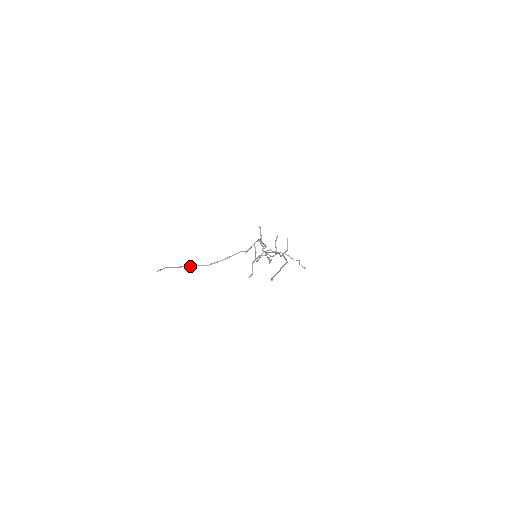
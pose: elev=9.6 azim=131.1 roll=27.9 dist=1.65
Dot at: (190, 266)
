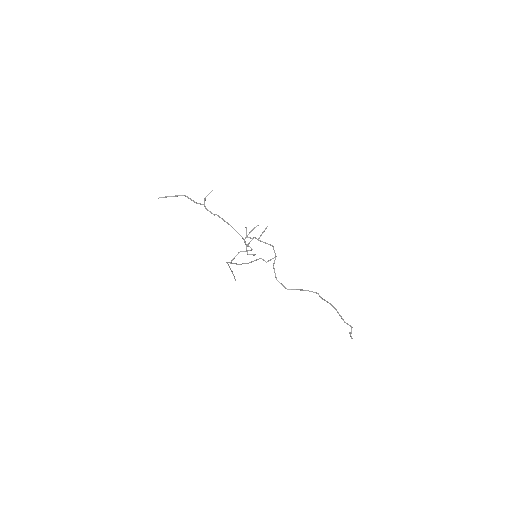
Dot at: occluded
